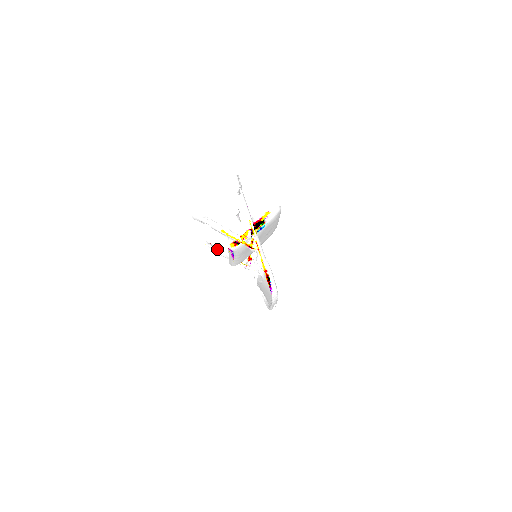
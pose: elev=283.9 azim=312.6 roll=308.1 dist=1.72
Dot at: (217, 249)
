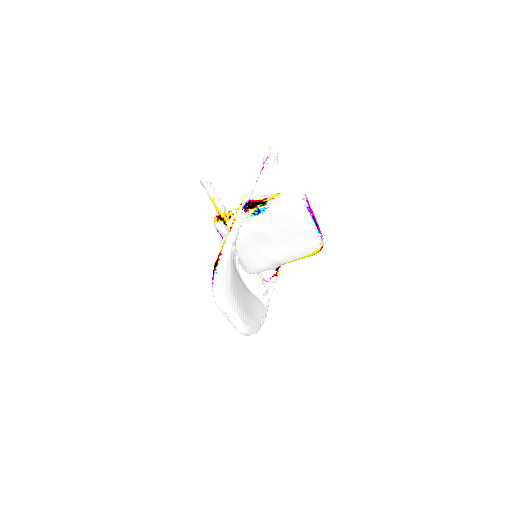
Dot at: occluded
